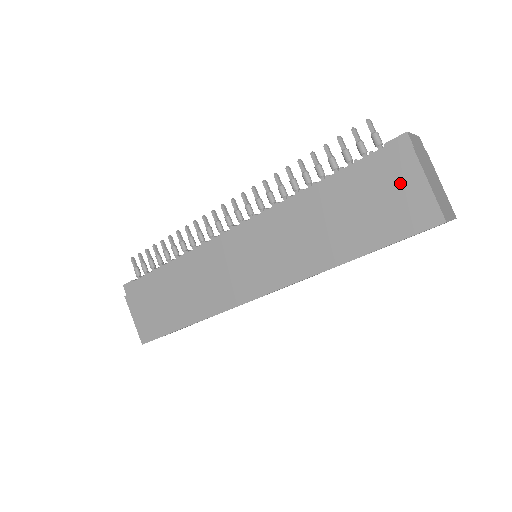
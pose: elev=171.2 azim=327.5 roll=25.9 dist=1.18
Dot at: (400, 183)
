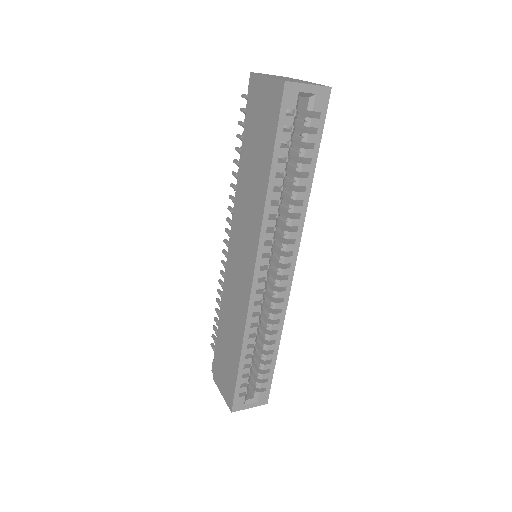
Dot at: (259, 98)
